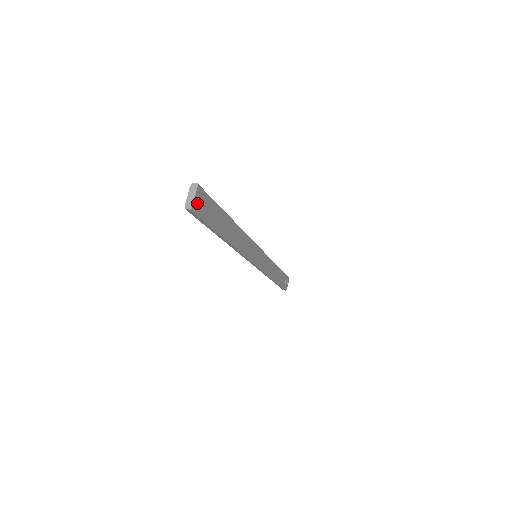
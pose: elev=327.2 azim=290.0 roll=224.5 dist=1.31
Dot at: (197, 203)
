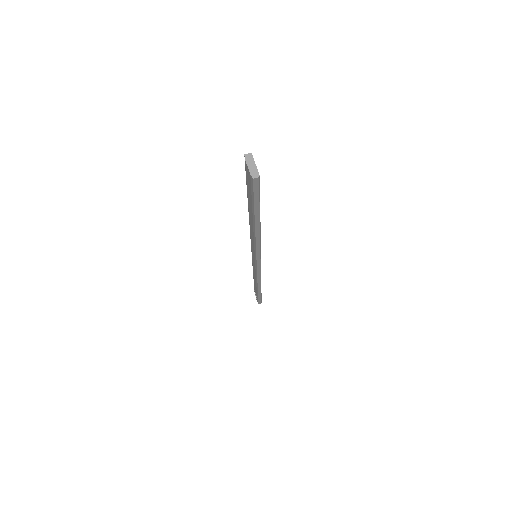
Dot at: occluded
